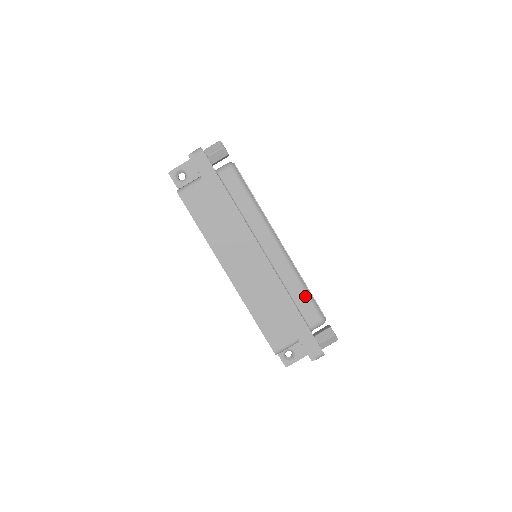
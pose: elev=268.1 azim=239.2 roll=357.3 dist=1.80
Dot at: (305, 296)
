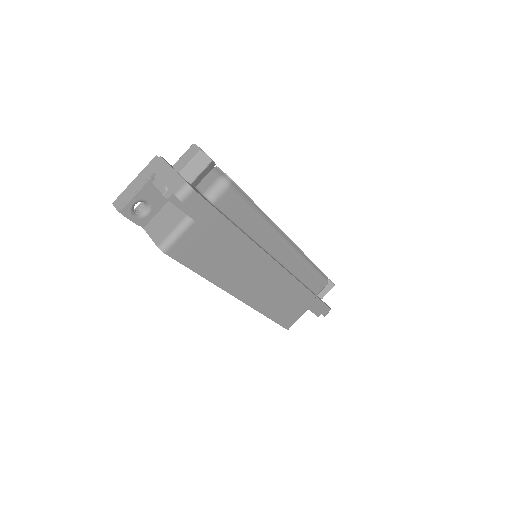
Dot at: (314, 274)
